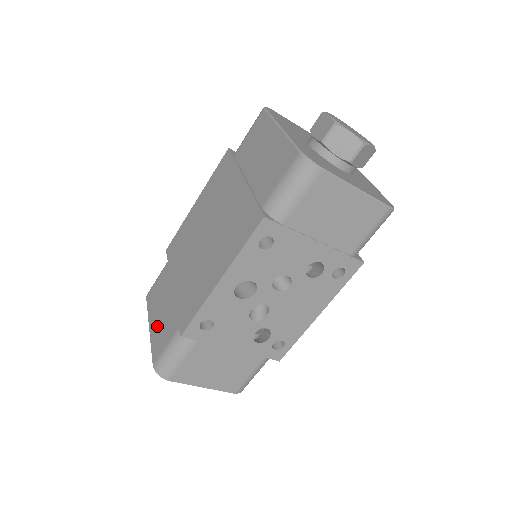
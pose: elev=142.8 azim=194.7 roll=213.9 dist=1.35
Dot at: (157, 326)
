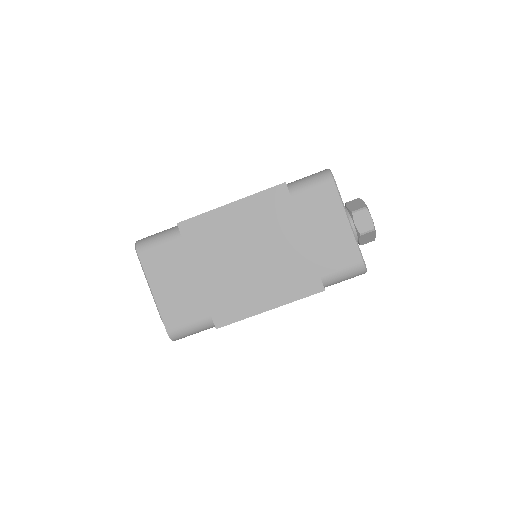
Dot at: (169, 298)
